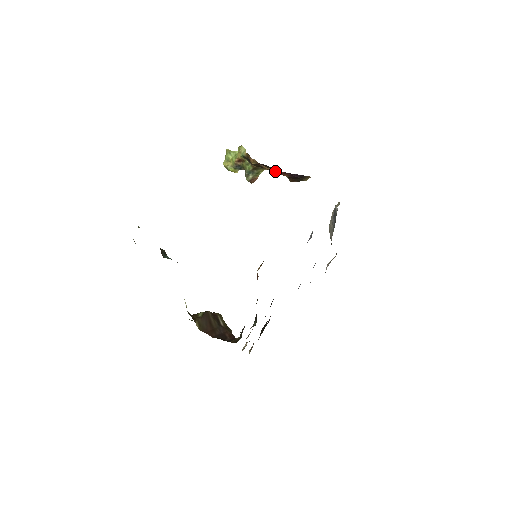
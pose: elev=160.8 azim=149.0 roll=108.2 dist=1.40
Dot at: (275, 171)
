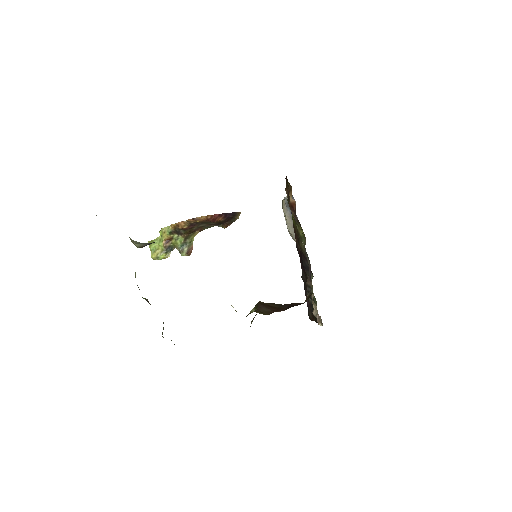
Dot at: (210, 217)
